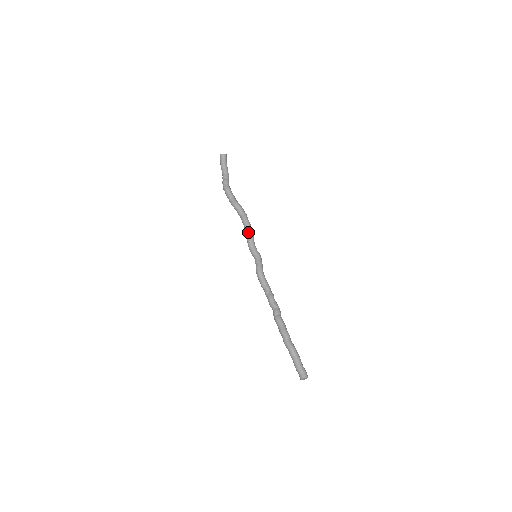
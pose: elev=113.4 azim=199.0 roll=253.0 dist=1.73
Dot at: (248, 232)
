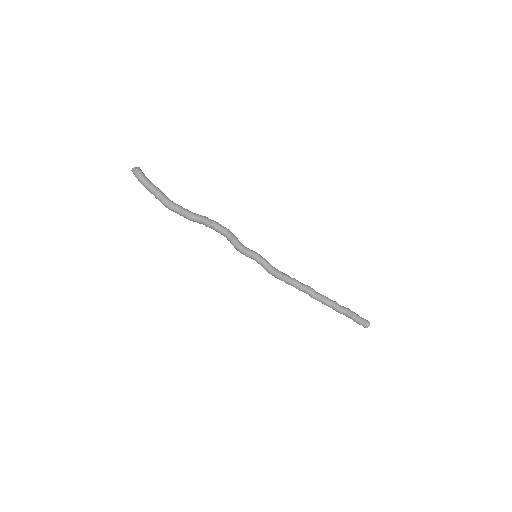
Dot at: (232, 238)
